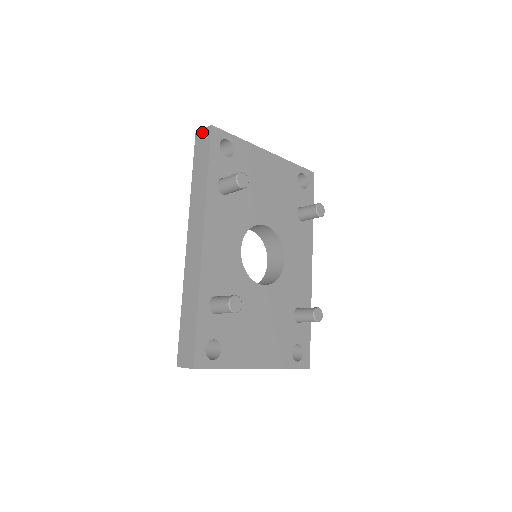
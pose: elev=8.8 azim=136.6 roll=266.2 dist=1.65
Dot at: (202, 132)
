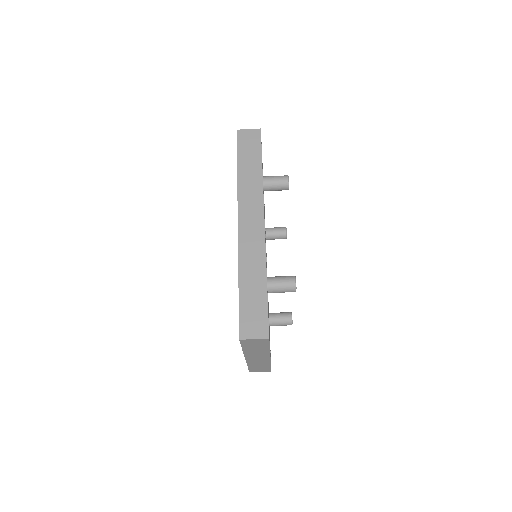
Dot at: (248, 131)
